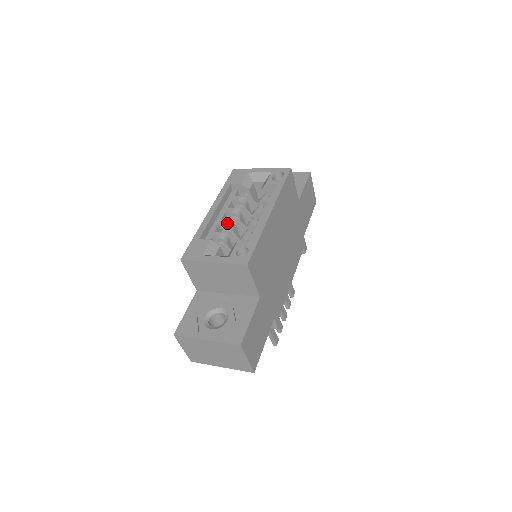
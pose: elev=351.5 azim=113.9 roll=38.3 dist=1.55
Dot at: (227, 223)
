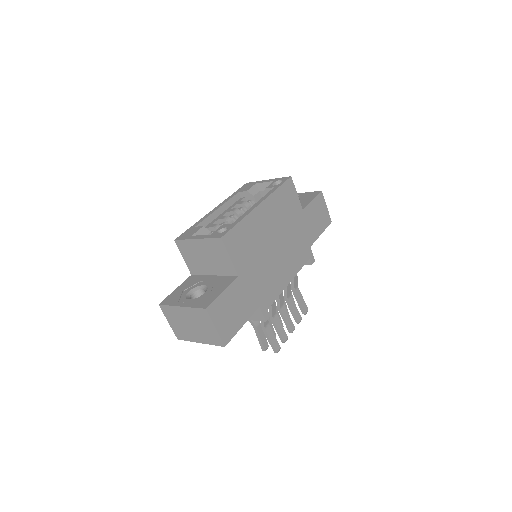
Dot at: (225, 218)
